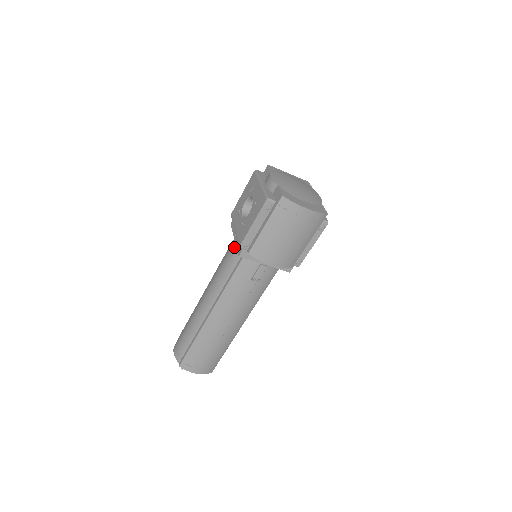
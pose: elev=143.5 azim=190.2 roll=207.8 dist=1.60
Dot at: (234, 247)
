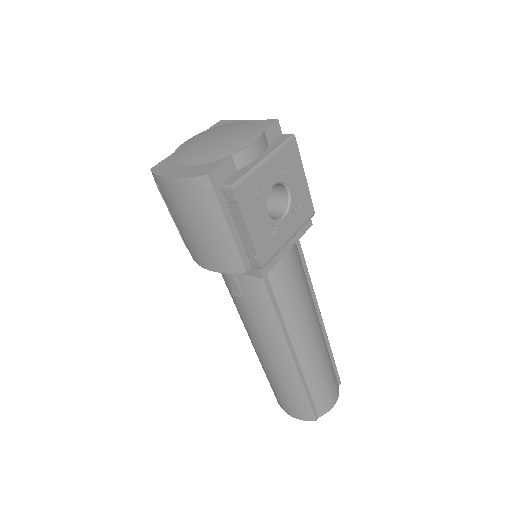
Dot at: occluded
